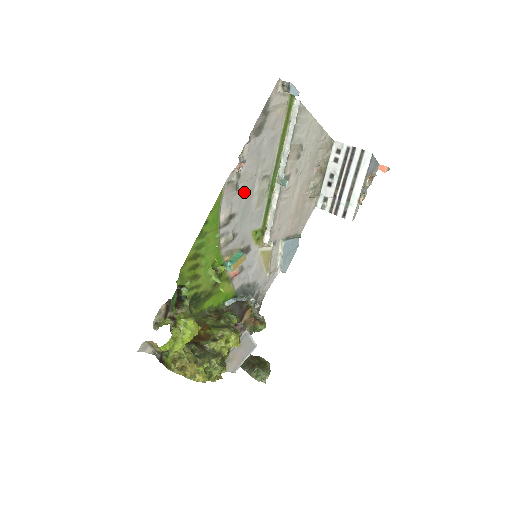
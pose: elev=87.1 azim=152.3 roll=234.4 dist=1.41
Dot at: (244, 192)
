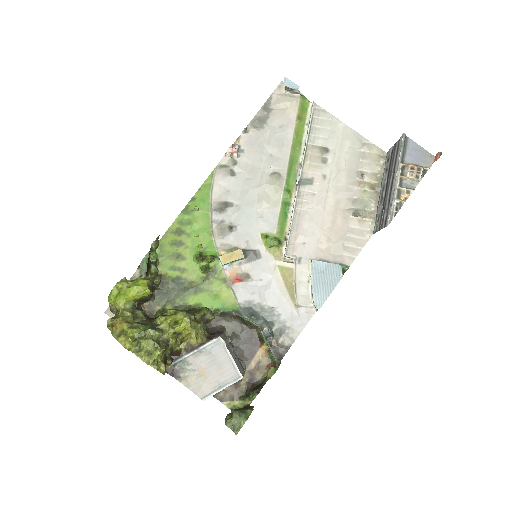
Dot at: (244, 182)
